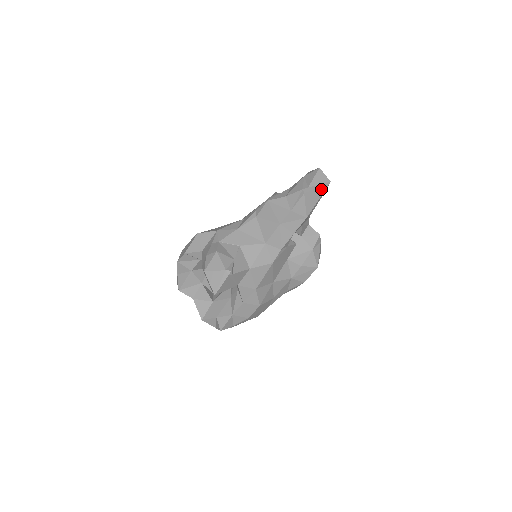
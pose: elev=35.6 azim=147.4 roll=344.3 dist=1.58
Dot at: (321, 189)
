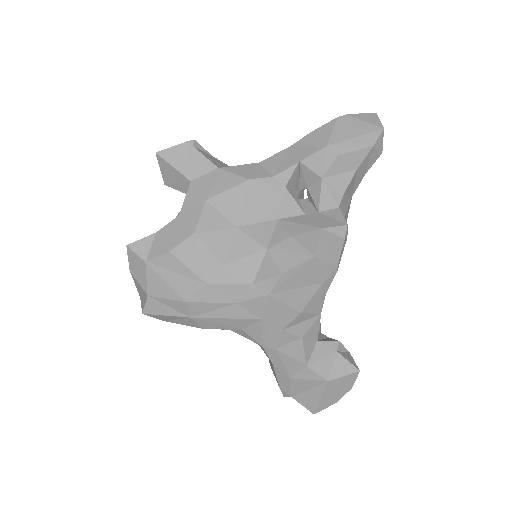
Dot at: (365, 128)
